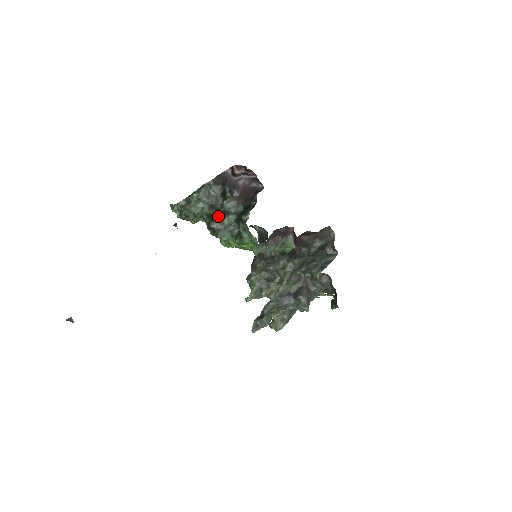
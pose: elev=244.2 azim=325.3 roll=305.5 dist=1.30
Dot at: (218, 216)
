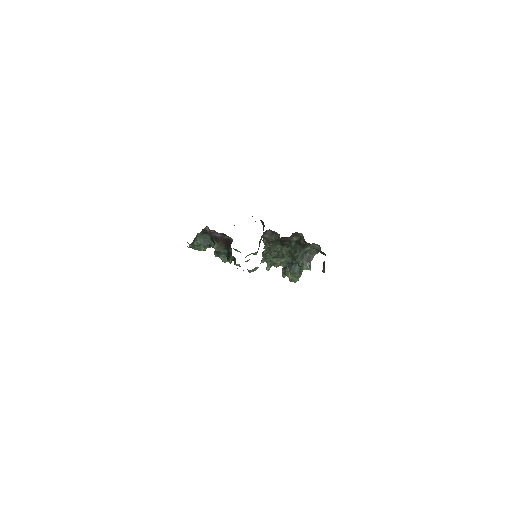
Dot at: occluded
